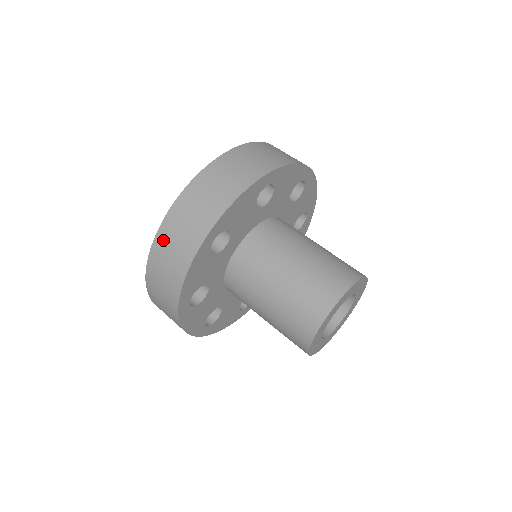
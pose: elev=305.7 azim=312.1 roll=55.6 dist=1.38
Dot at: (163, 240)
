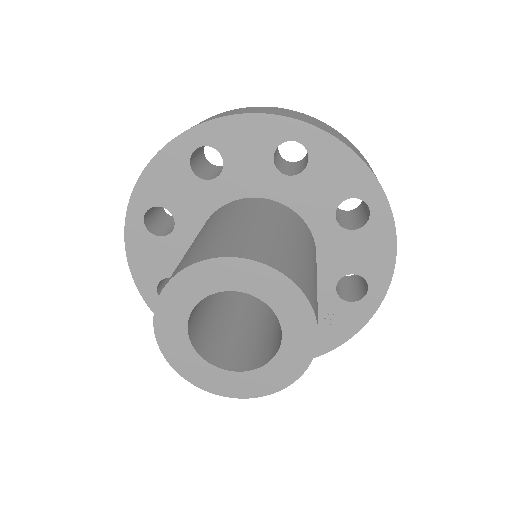
Dot at: occluded
